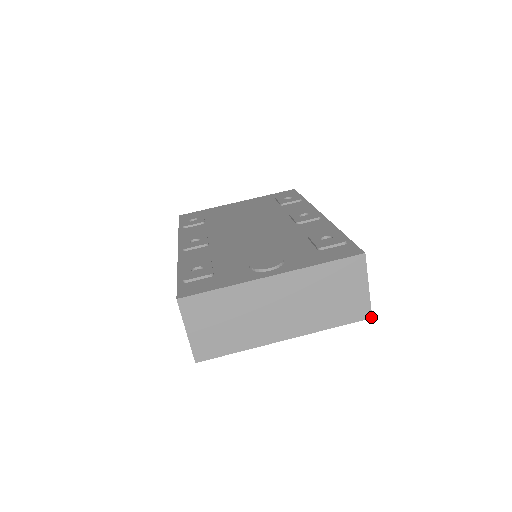
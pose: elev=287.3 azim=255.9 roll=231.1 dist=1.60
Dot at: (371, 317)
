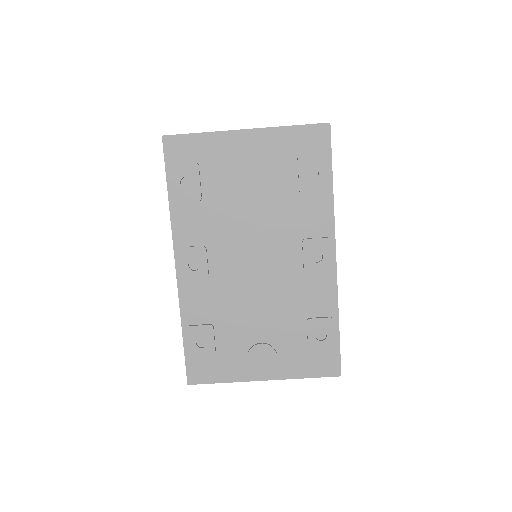
Dot at: occluded
